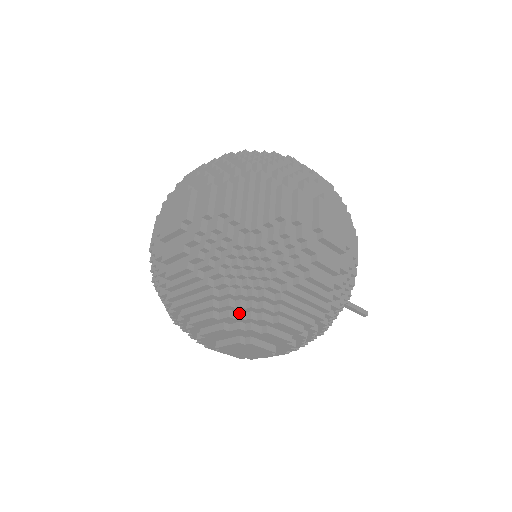
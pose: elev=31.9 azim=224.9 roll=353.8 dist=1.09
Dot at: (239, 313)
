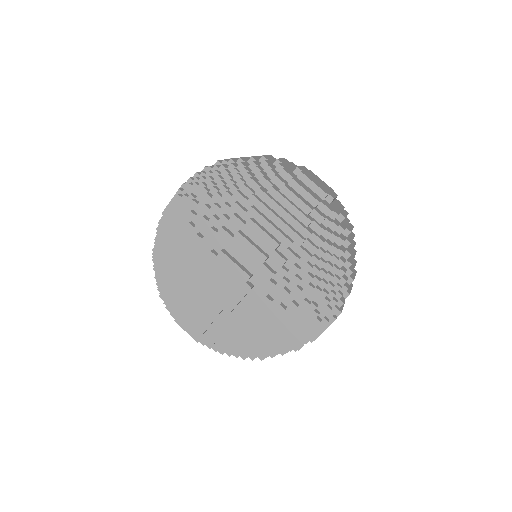
Dot at: occluded
